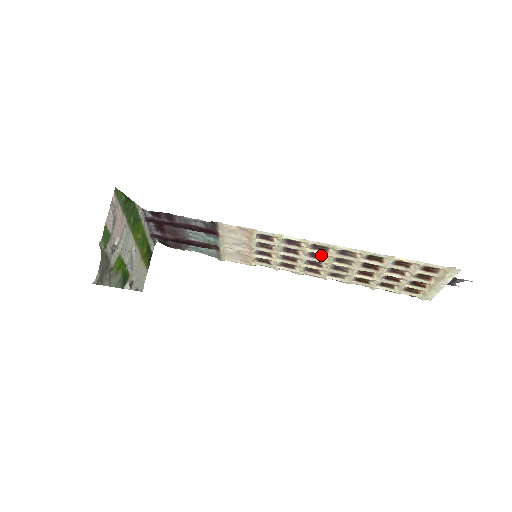
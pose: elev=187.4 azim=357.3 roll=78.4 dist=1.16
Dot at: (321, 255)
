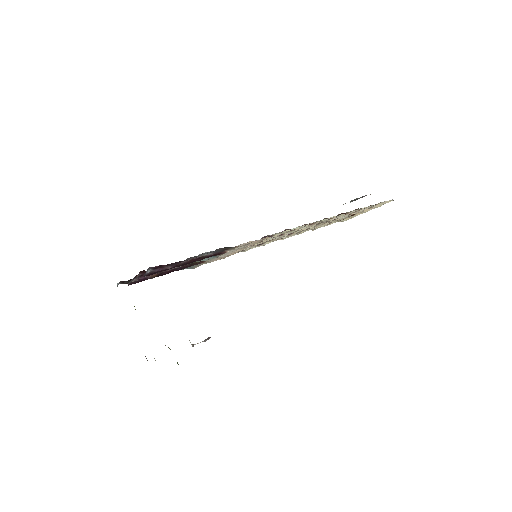
Dot at: occluded
